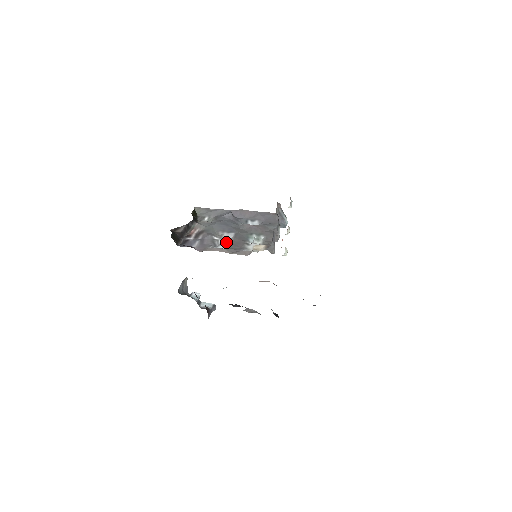
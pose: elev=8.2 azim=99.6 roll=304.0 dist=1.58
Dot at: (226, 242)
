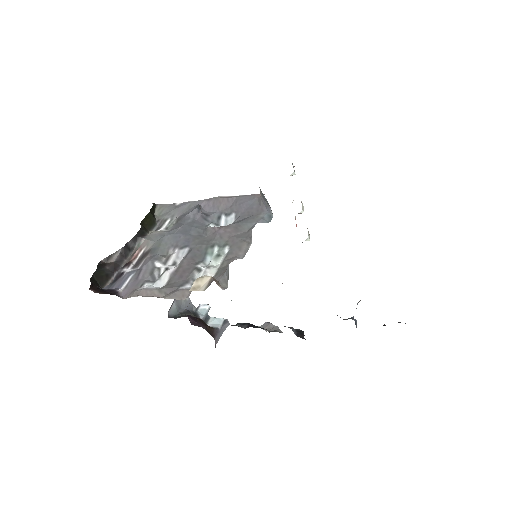
Dot at: (167, 272)
